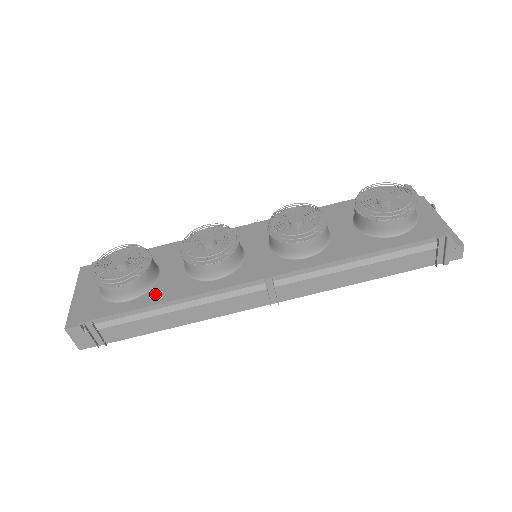
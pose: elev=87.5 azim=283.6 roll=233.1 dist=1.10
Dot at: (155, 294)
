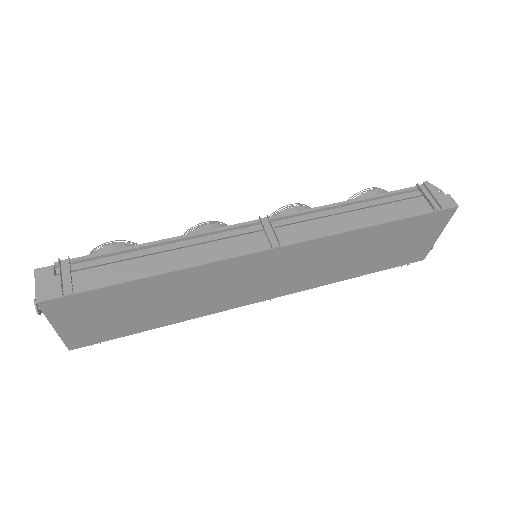
Dot at: occluded
